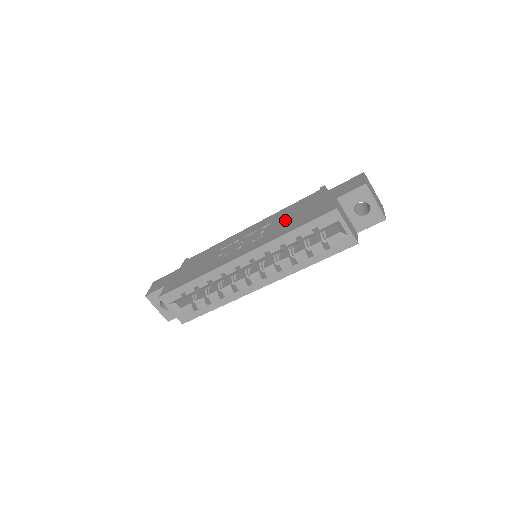
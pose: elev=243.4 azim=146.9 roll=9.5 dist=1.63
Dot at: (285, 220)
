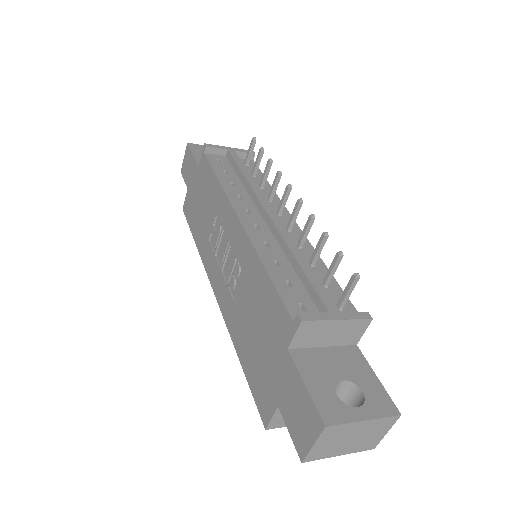
Dot at: (247, 312)
